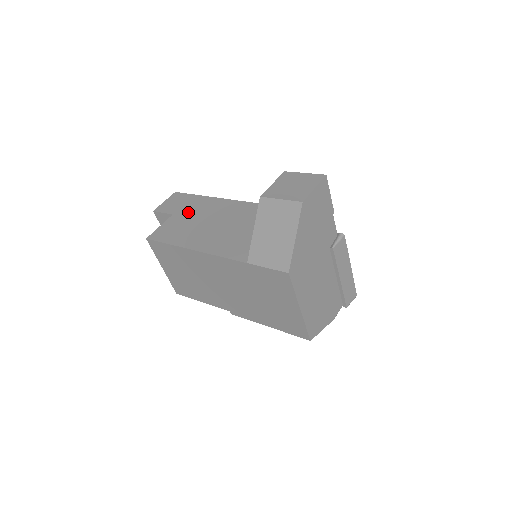
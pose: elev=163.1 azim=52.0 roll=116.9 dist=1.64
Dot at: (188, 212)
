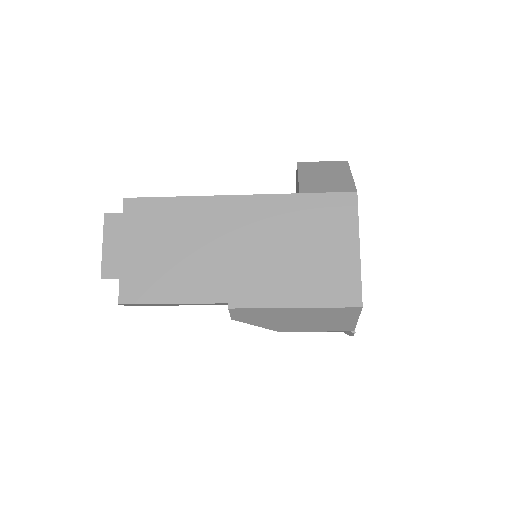
Dot at: occluded
